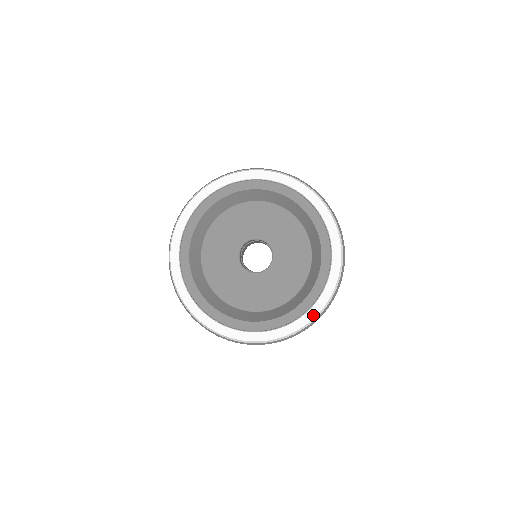
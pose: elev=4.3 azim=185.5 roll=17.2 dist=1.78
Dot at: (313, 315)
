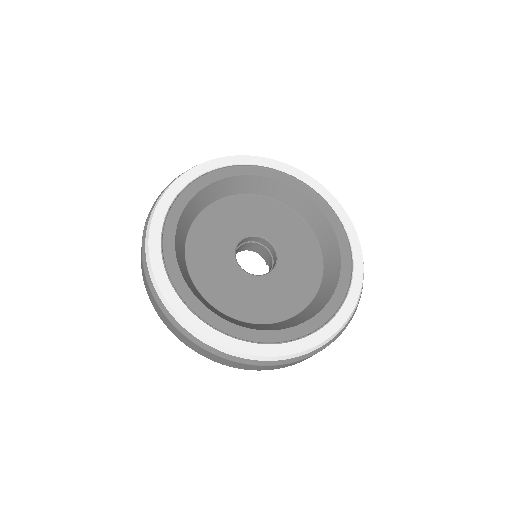
Dot at: (295, 350)
